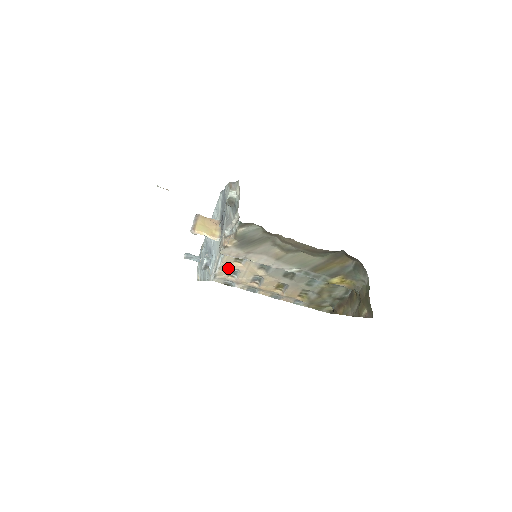
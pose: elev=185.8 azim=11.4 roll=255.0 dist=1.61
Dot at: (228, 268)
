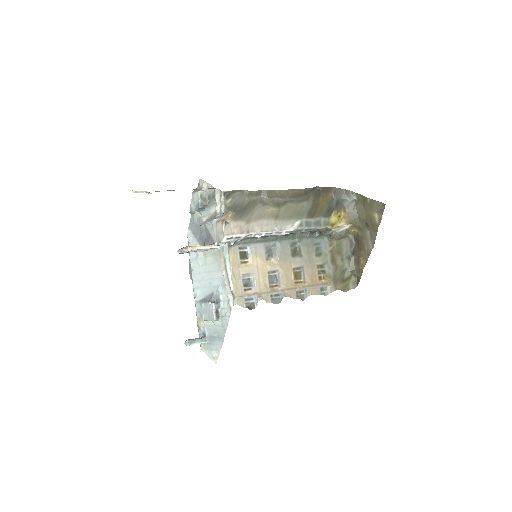
Dot at: (240, 277)
